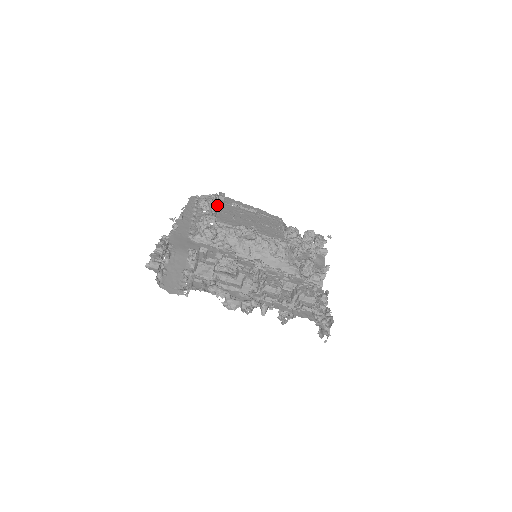
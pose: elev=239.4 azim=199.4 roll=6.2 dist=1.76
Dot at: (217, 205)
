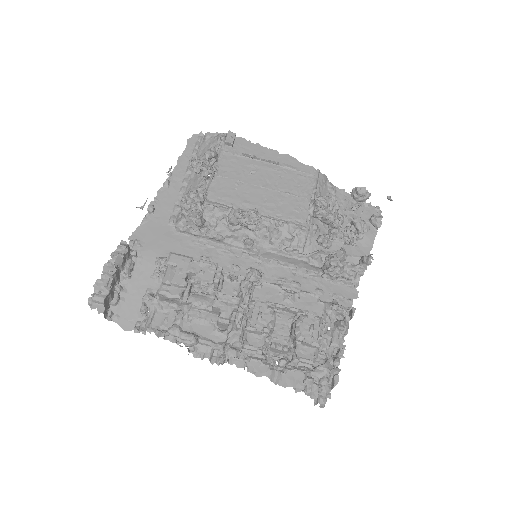
Dot at: (209, 173)
